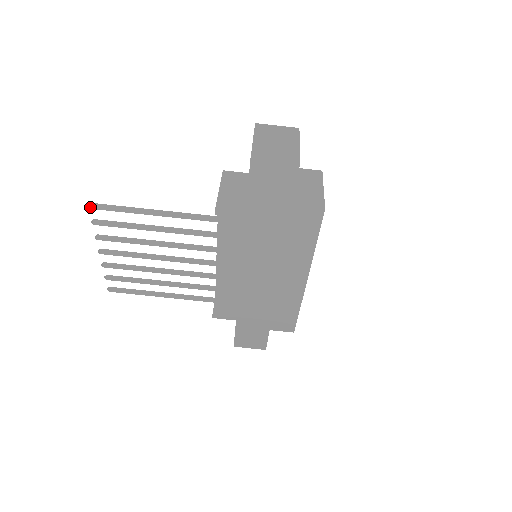
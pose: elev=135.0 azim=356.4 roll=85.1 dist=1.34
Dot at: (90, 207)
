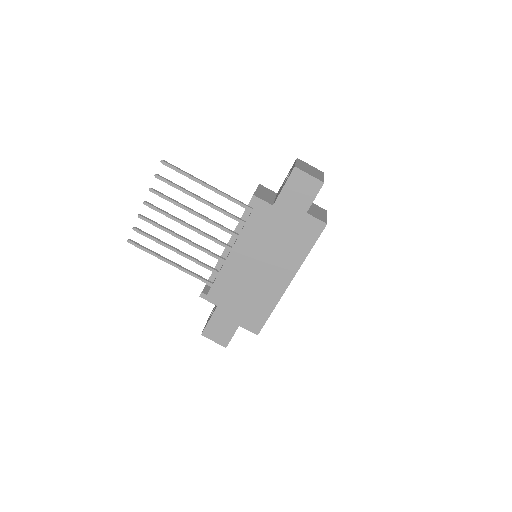
Dot at: (162, 162)
